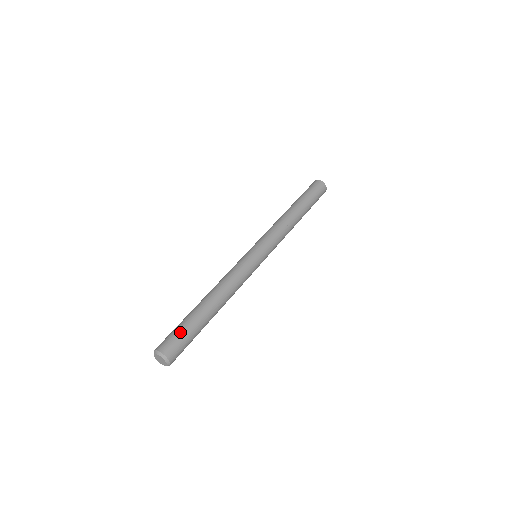
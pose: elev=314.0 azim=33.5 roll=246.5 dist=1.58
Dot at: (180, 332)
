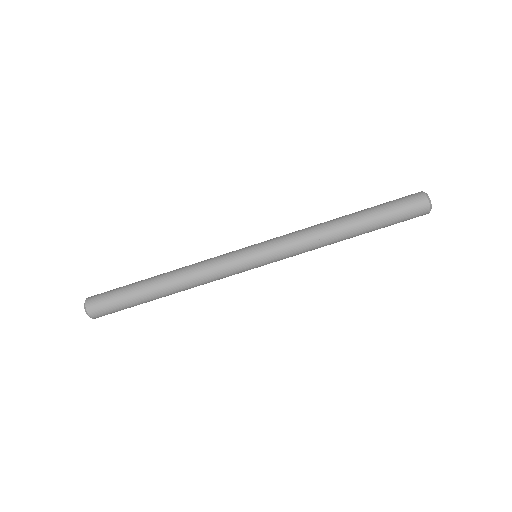
Dot at: (117, 307)
